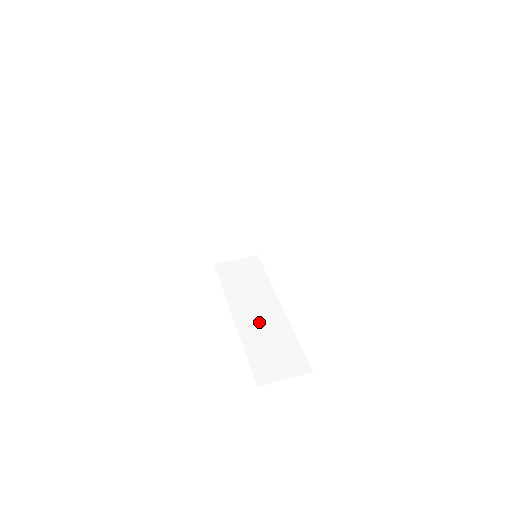
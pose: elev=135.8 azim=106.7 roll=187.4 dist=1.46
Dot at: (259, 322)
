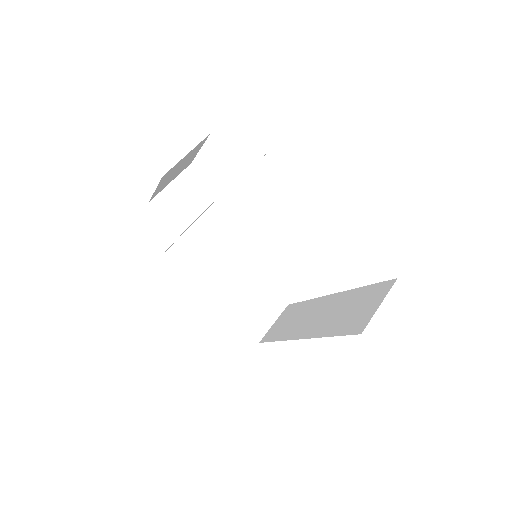
Dot at: (323, 317)
